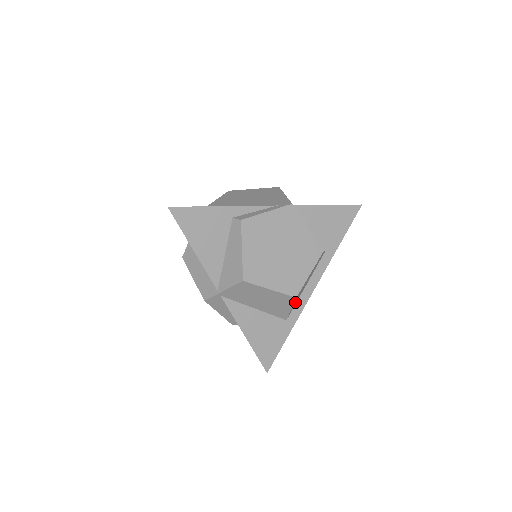
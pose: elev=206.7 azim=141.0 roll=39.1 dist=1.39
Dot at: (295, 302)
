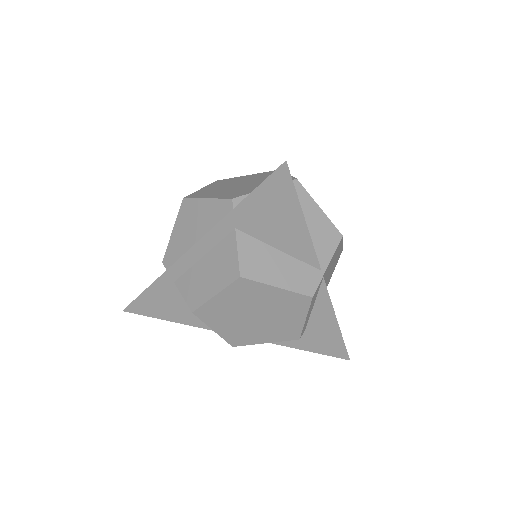
Dot at: occluded
